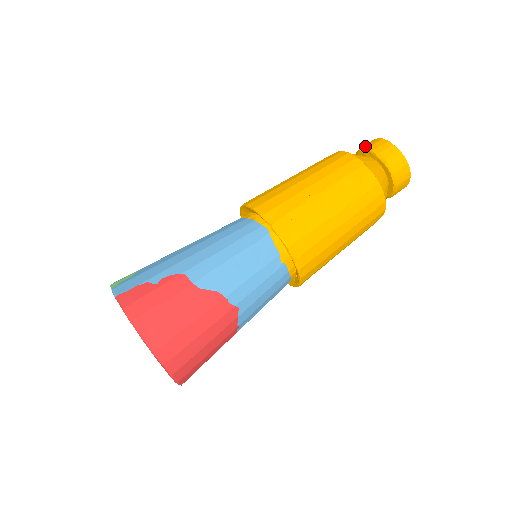
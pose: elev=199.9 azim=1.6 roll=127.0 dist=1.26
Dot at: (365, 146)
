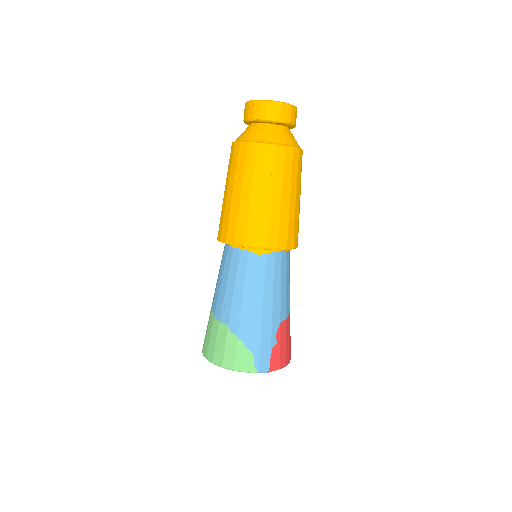
Dot at: (273, 117)
